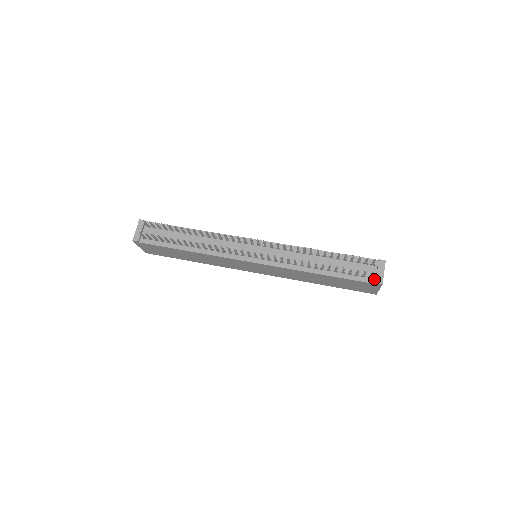
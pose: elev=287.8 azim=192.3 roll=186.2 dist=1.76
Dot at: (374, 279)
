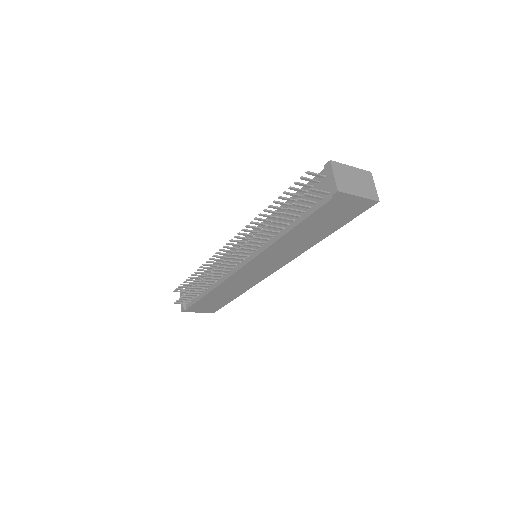
Dot at: (331, 192)
